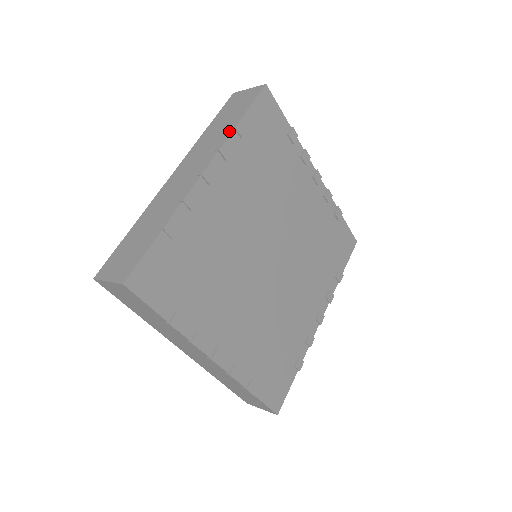
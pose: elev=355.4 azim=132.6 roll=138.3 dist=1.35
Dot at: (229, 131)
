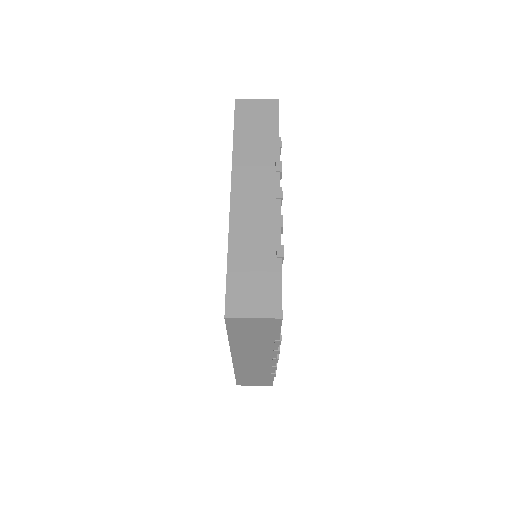
Dot at: (274, 346)
